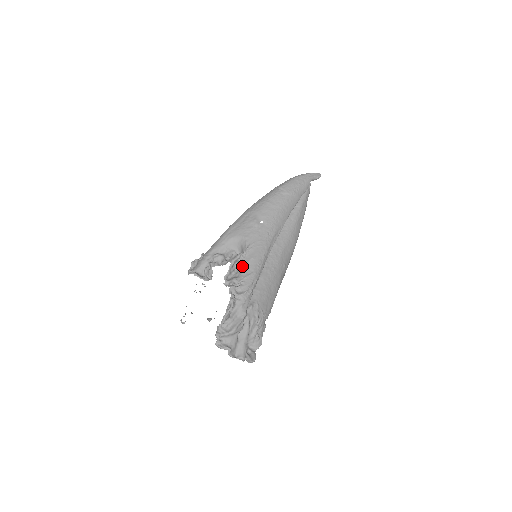
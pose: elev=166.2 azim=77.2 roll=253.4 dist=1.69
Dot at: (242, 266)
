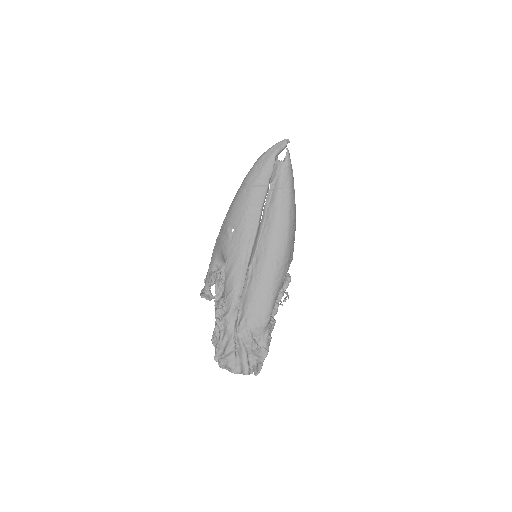
Dot at: (224, 284)
